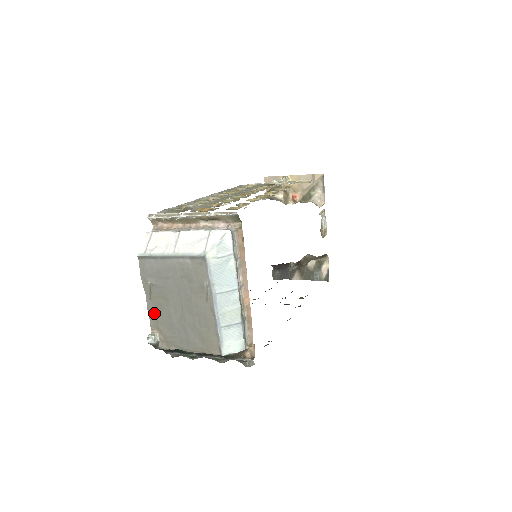
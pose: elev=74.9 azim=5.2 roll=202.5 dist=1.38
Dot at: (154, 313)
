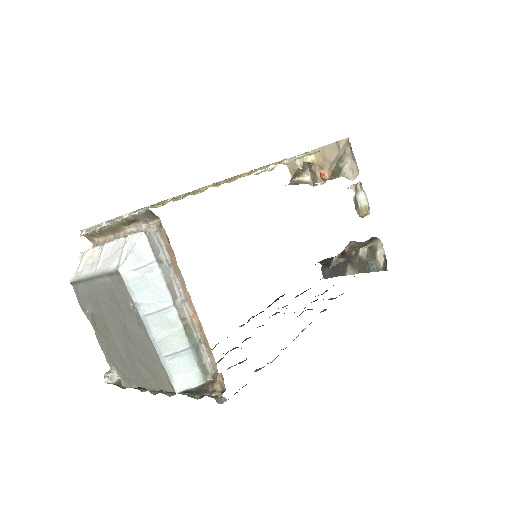
Dot at: (105, 346)
